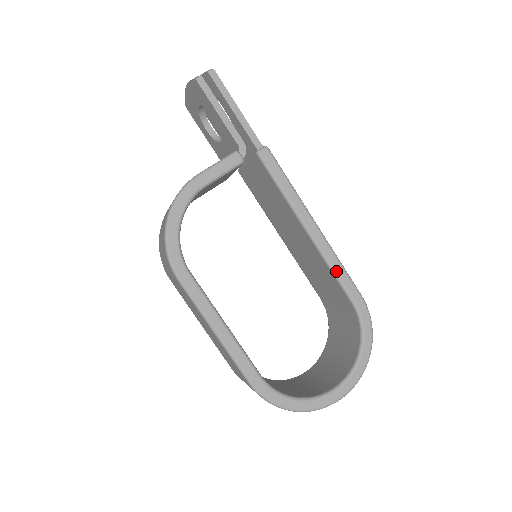
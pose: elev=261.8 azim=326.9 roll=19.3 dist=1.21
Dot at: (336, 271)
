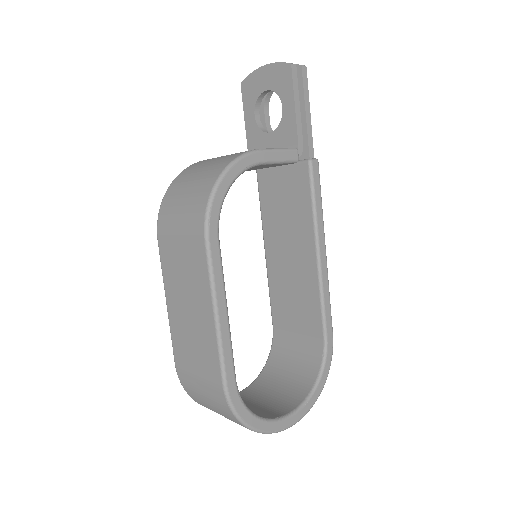
Dot at: (325, 301)
